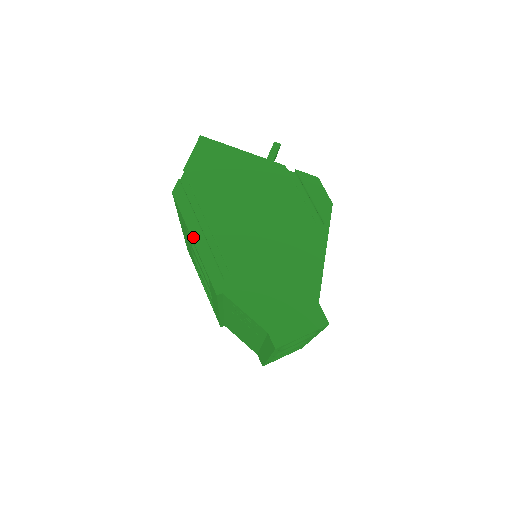
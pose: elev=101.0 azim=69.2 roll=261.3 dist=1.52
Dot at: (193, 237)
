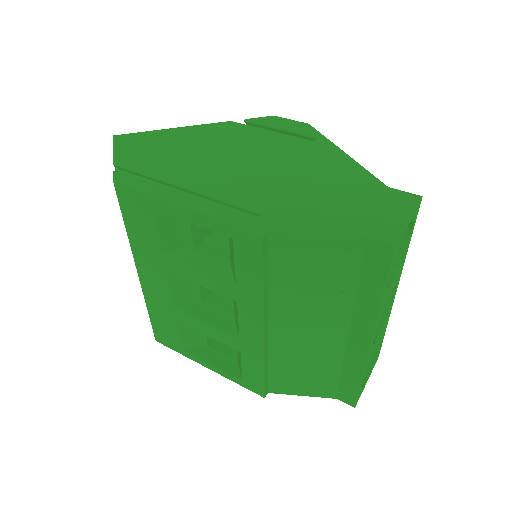
Dot at: (177, 204)
